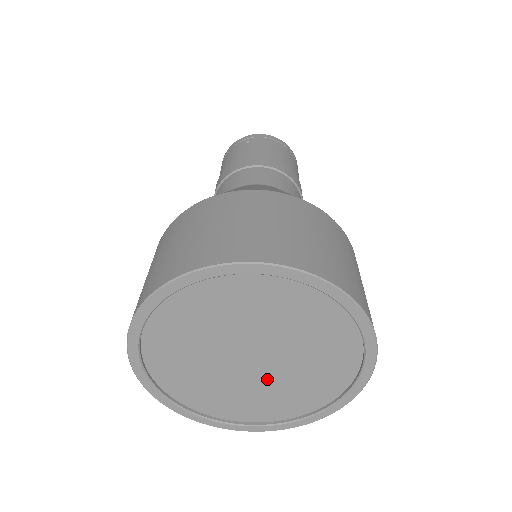
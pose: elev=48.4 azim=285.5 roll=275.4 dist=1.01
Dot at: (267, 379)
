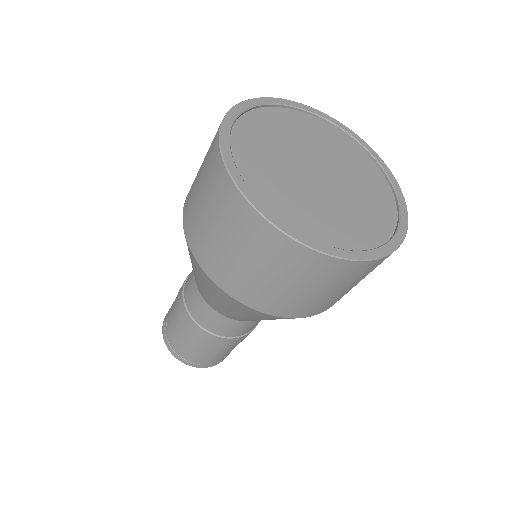
Dot at: (316, 193)
